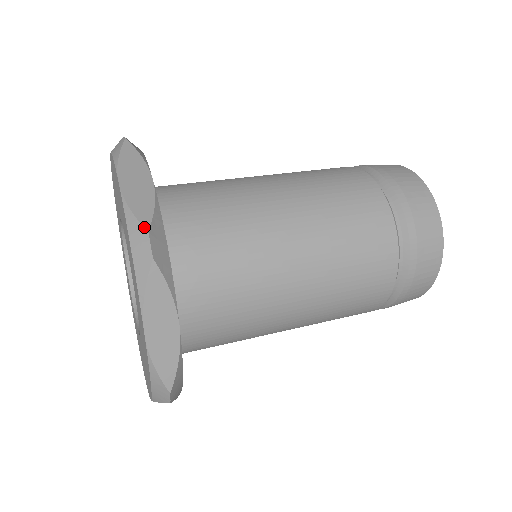
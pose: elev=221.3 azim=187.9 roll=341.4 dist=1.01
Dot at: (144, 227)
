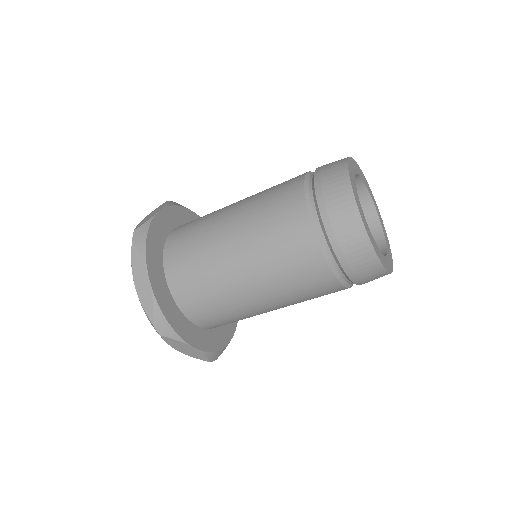
Dot at: (134, 229)
